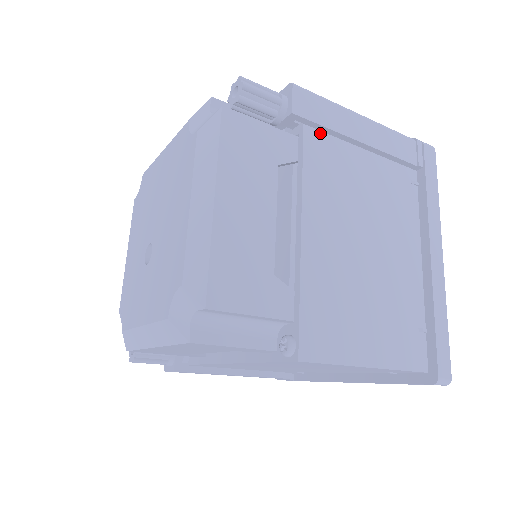
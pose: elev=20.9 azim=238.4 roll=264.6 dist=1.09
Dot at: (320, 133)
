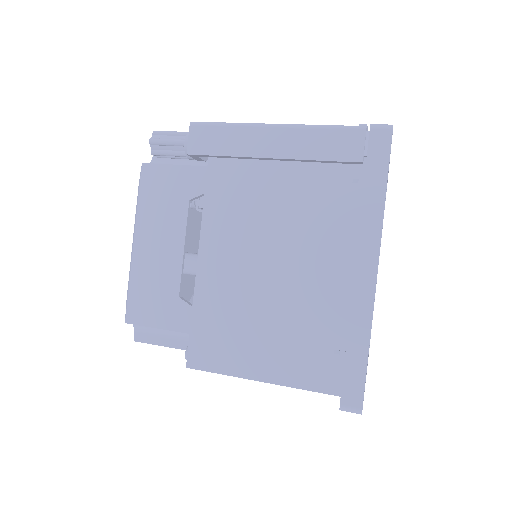
Dot at: (227, 159)
